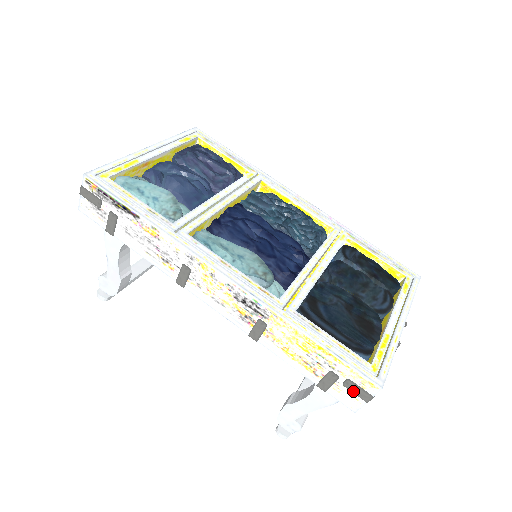
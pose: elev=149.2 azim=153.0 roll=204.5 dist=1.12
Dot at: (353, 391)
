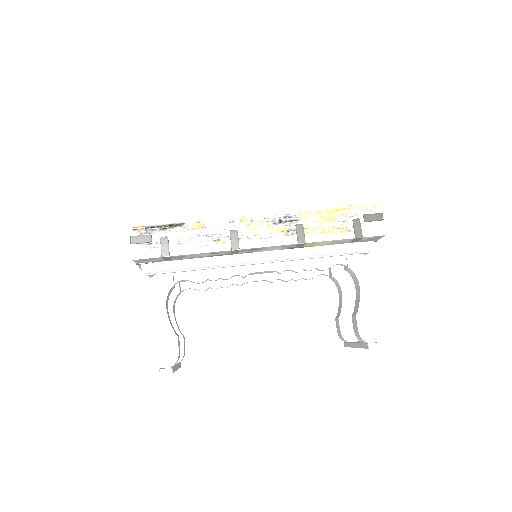
Dot at: (372, 220)
